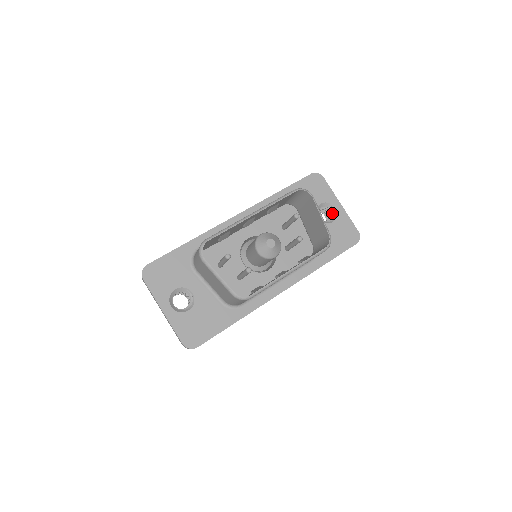
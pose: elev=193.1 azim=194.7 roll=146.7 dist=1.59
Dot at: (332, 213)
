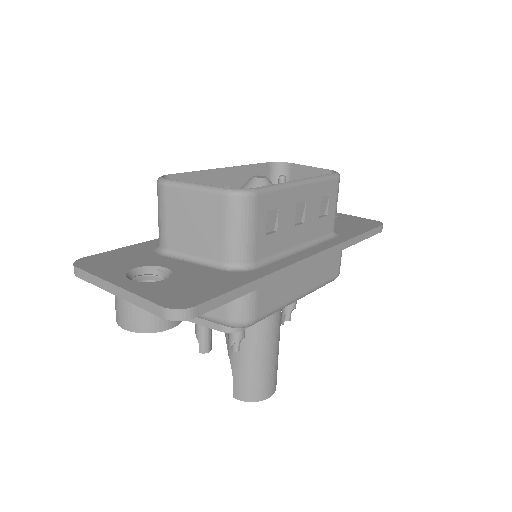
Dot at: occluded
